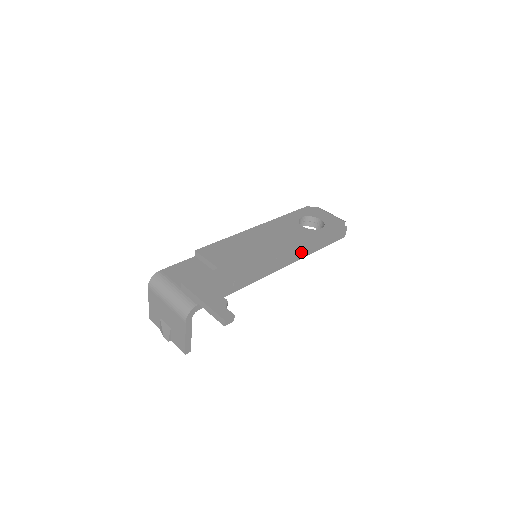
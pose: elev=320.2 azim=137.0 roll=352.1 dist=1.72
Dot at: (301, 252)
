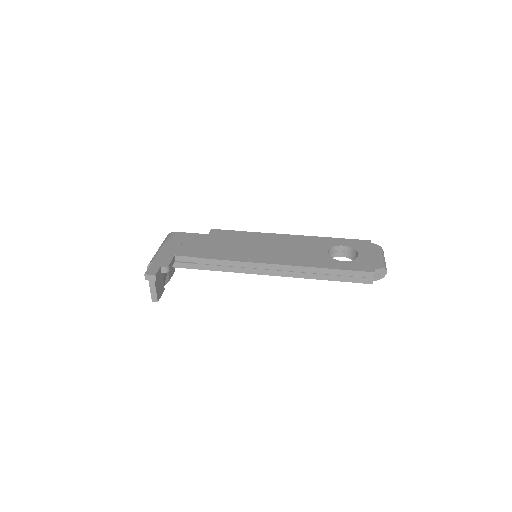
Dot at: (291, 269)
